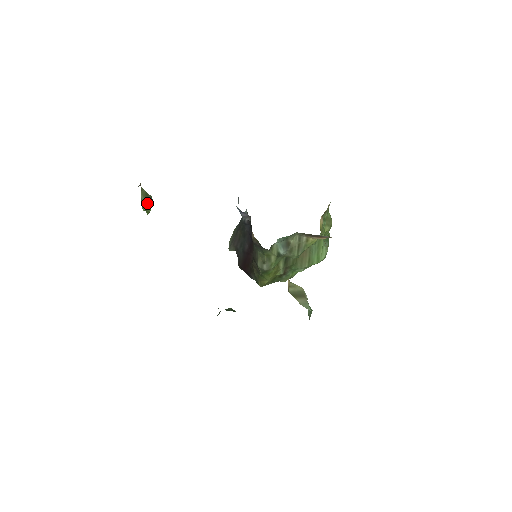
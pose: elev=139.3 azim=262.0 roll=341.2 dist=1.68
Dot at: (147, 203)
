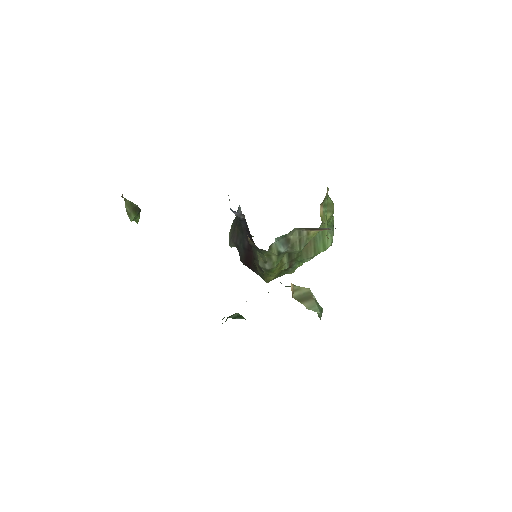
Dot at: (134, 213)
